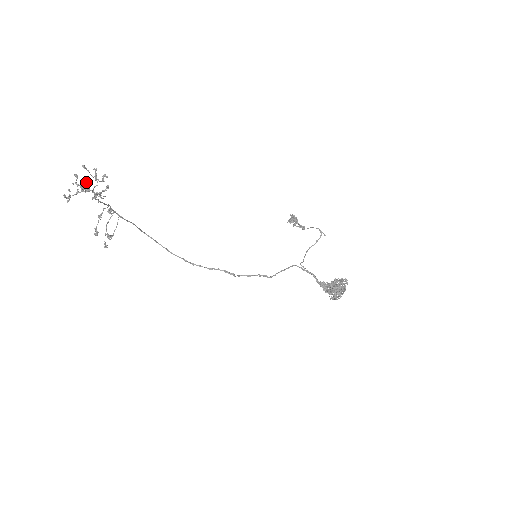
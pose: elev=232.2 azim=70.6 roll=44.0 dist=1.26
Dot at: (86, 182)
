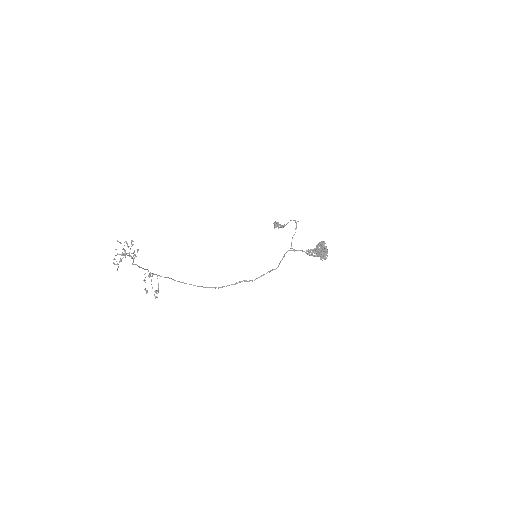
Dot at: (123, 249)
